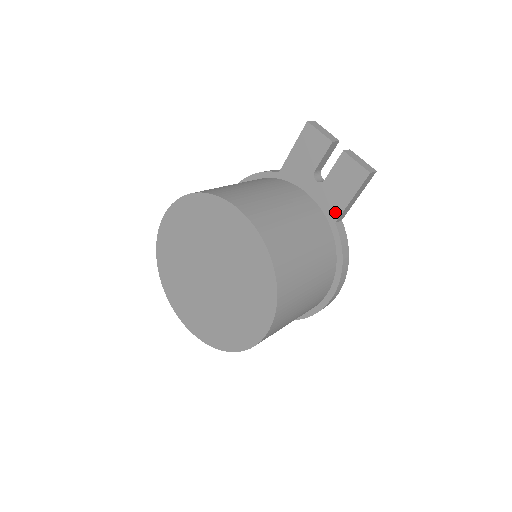
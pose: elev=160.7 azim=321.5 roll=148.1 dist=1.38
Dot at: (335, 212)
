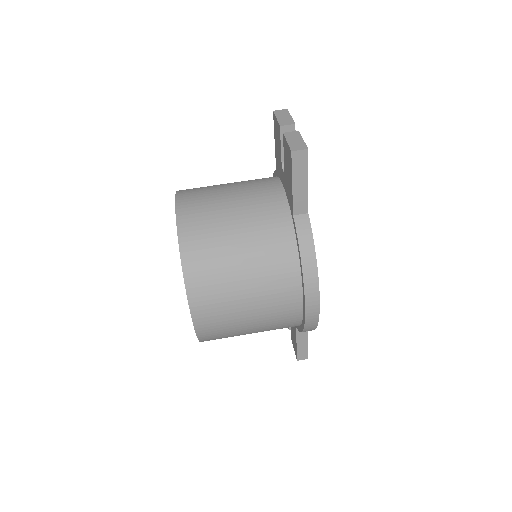
Dot at: (291, 203)
